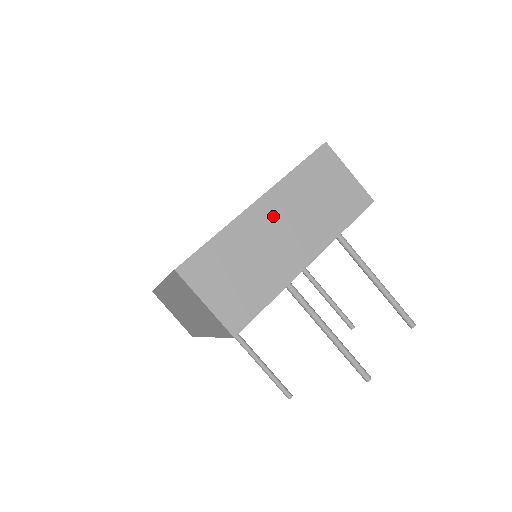
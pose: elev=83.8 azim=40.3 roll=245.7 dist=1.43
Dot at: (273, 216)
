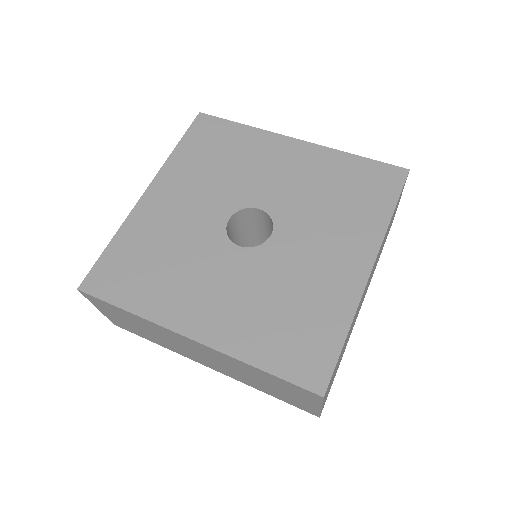
Dot at: (199, 349)
